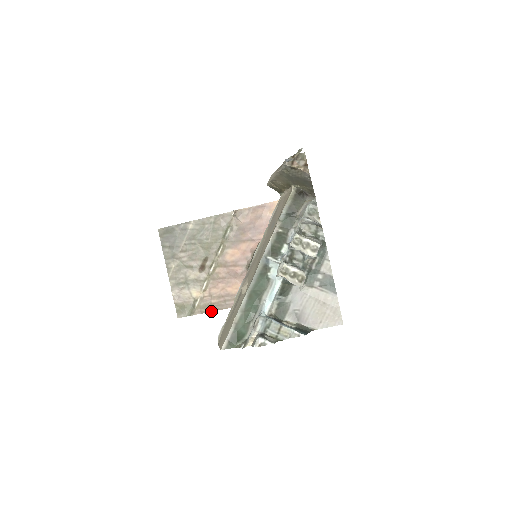
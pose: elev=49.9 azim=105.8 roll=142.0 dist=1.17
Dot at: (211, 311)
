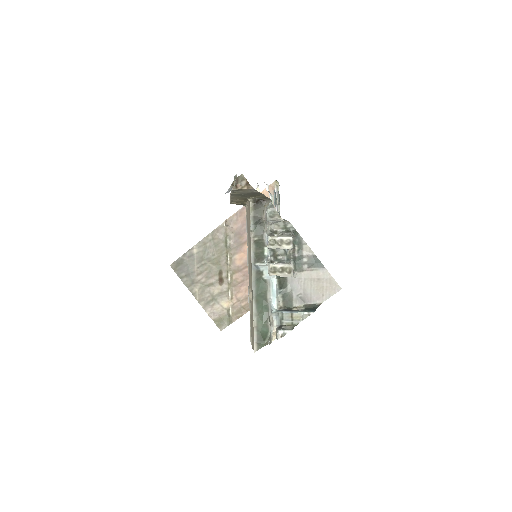
Dot at: (245, 313)
